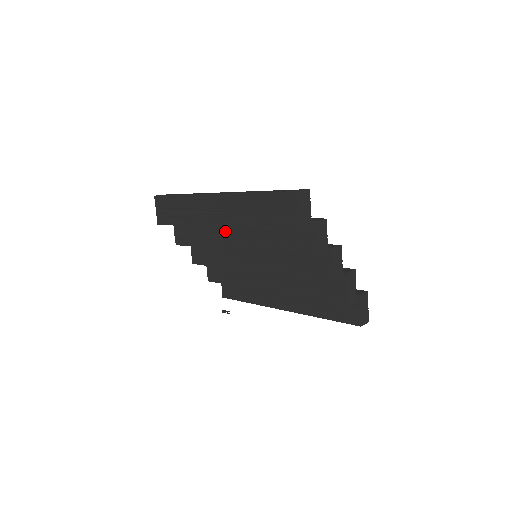
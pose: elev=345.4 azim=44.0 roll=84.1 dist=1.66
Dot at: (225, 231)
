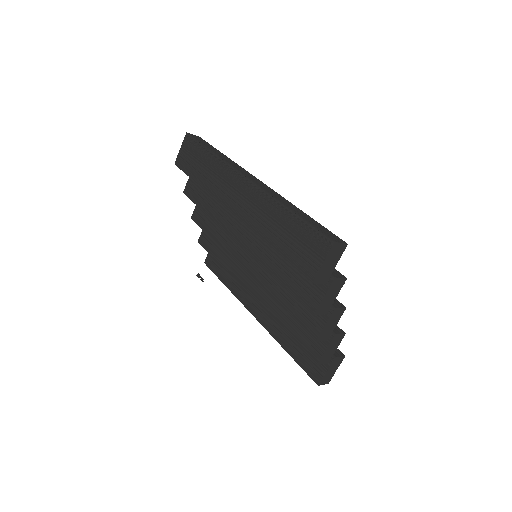
Dot at: occluded
